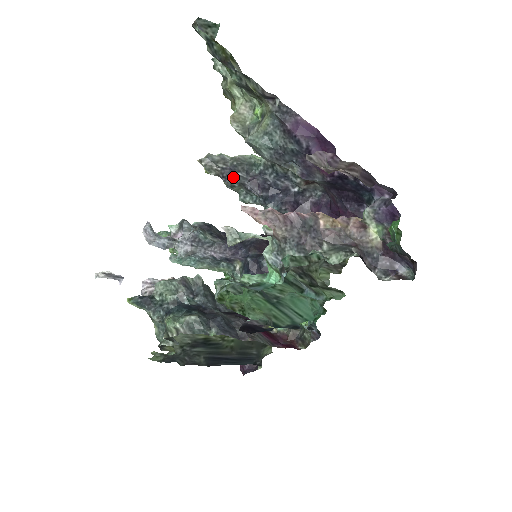
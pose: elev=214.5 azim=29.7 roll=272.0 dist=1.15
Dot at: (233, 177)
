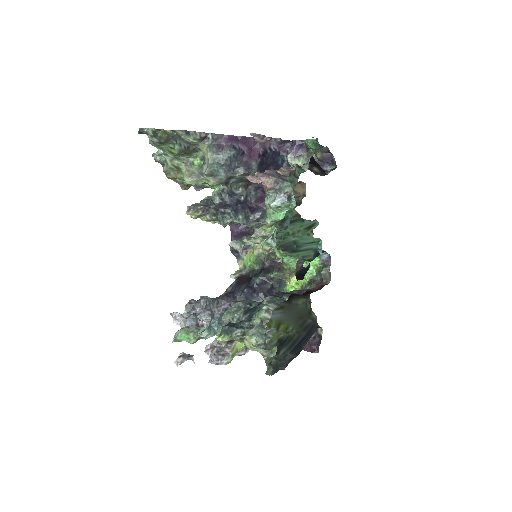
Dot at: (211, 208)
